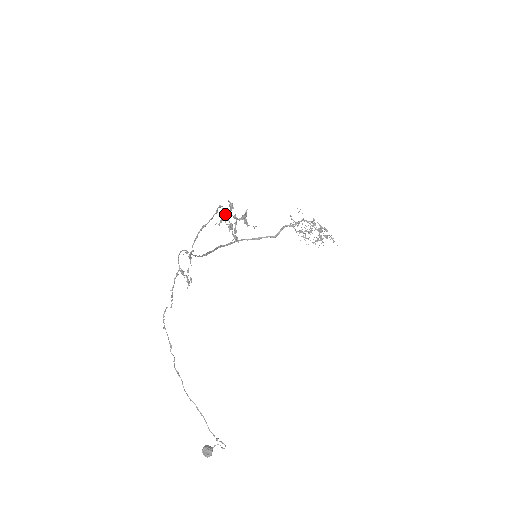
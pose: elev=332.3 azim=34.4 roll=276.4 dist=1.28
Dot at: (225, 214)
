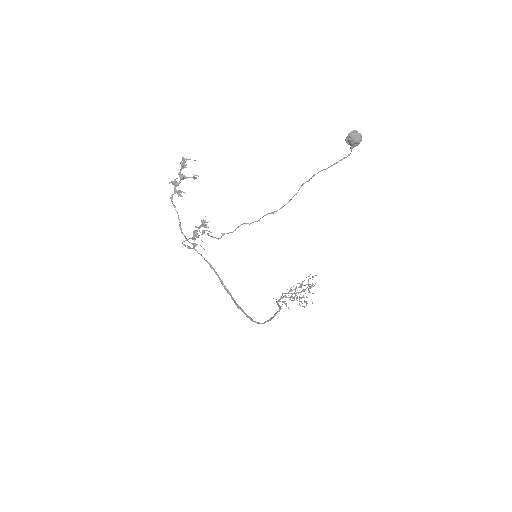
Dot at: (174, 181)
